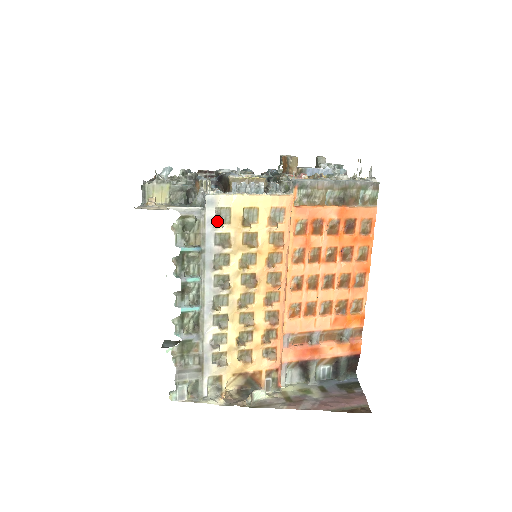
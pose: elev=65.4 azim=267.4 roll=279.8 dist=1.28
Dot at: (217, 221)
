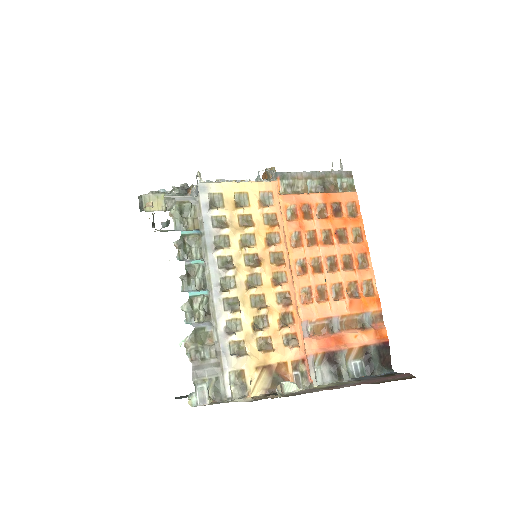
Dot at: (211, 205)
